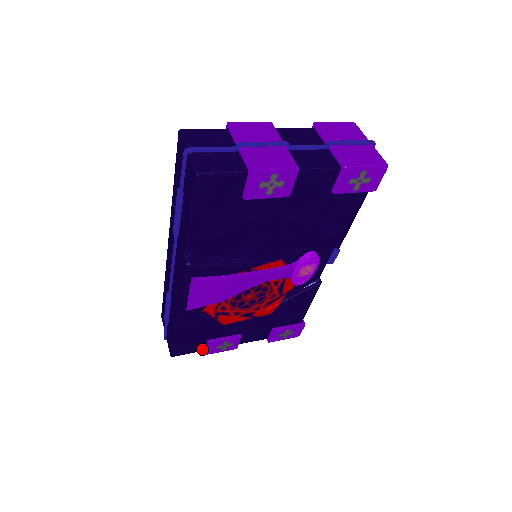
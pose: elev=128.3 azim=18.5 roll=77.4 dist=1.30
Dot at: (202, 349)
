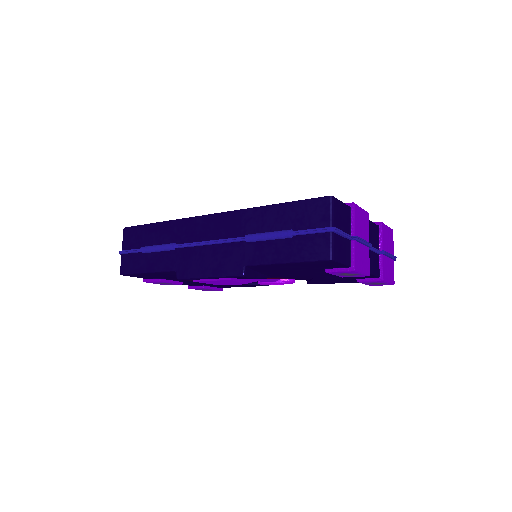
Dot at: (146, 278)
